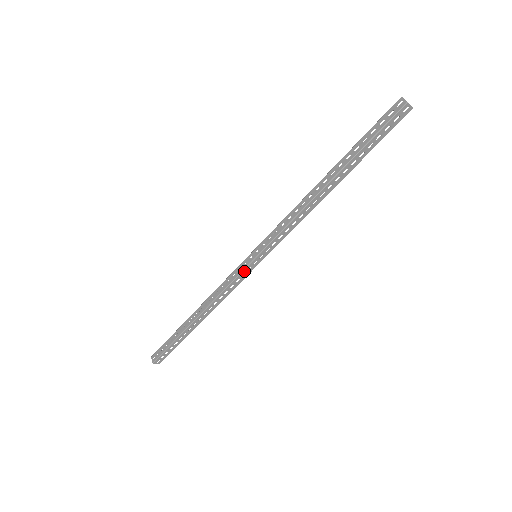
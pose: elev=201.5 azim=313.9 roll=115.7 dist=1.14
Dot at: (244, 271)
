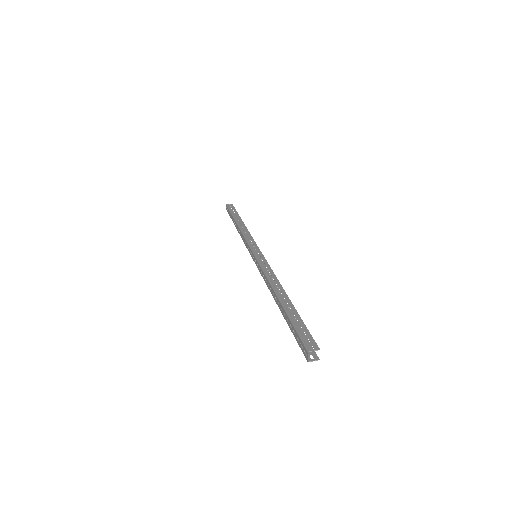
Dot at: occluded
